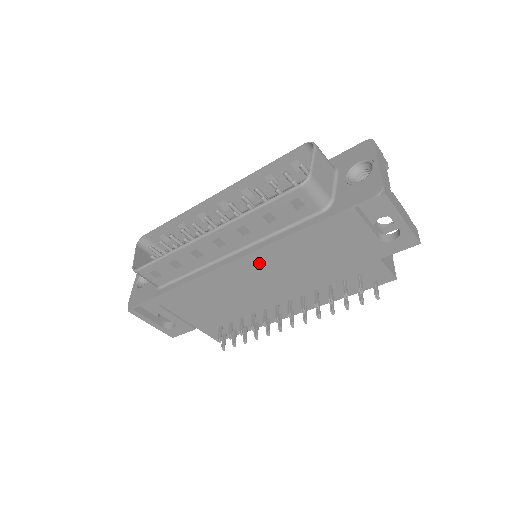
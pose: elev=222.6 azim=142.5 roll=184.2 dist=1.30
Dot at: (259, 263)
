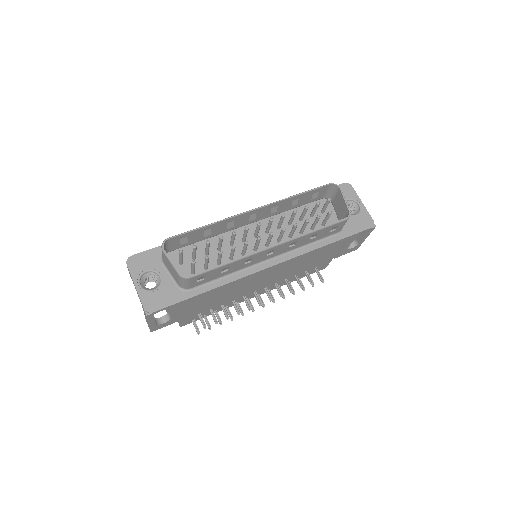
Dot at: (282, 265)
